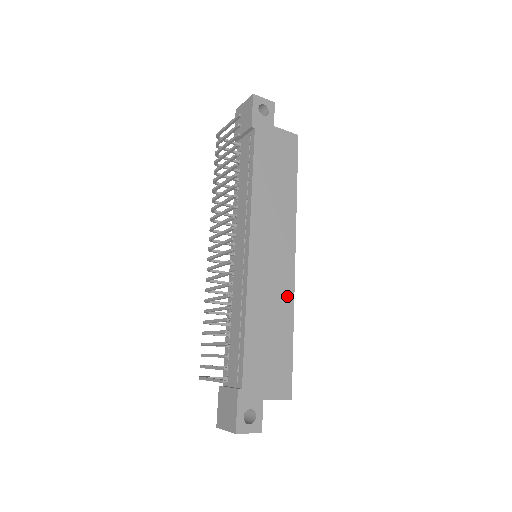
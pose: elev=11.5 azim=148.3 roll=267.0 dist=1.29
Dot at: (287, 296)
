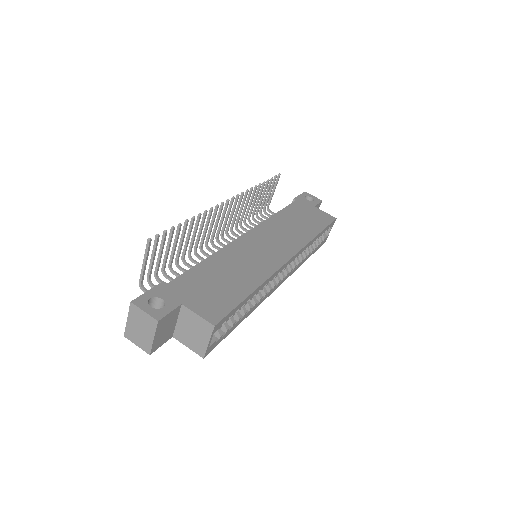
Dot at: (265, 270)
